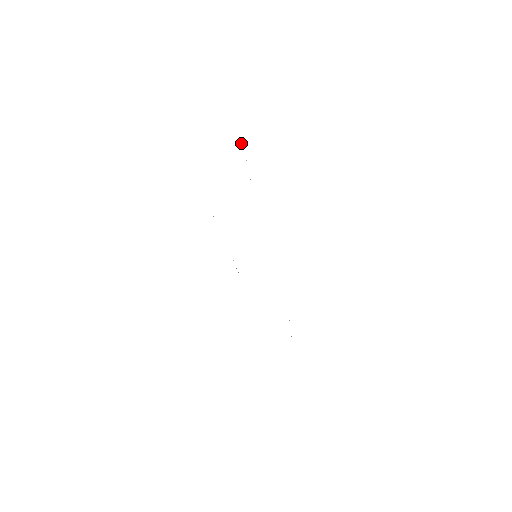
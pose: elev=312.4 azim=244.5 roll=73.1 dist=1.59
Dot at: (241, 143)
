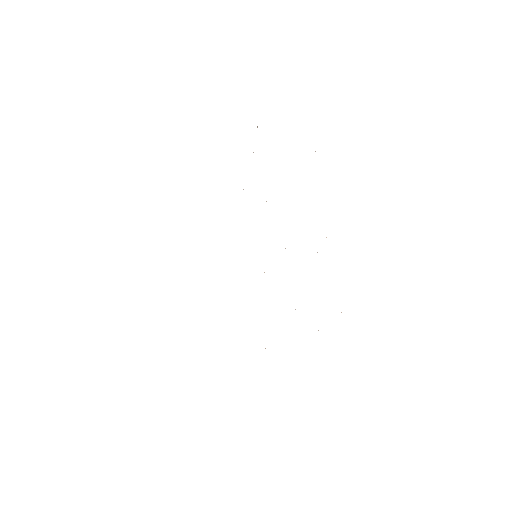
Dot at: occluded
